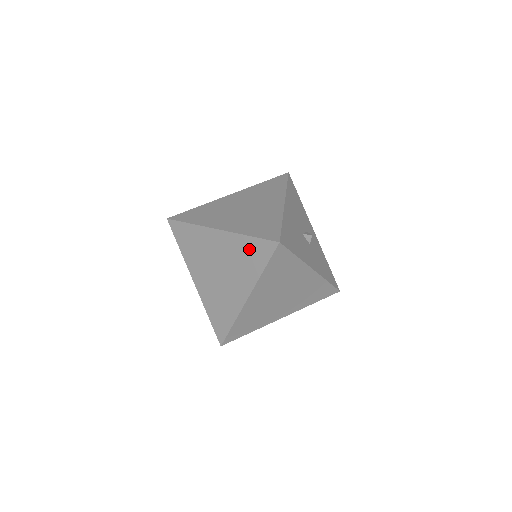
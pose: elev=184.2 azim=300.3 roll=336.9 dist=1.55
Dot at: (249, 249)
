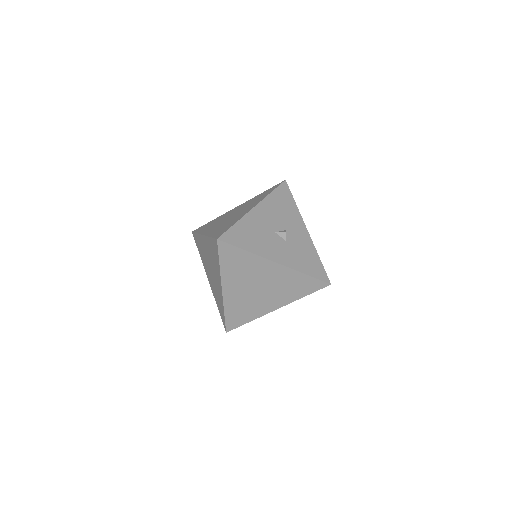
Dot at: (212, 248)
